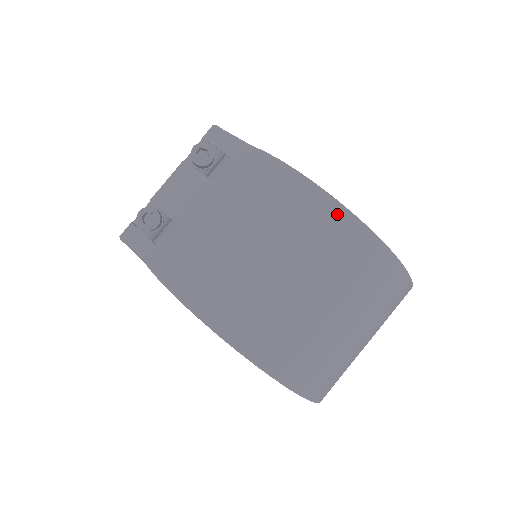
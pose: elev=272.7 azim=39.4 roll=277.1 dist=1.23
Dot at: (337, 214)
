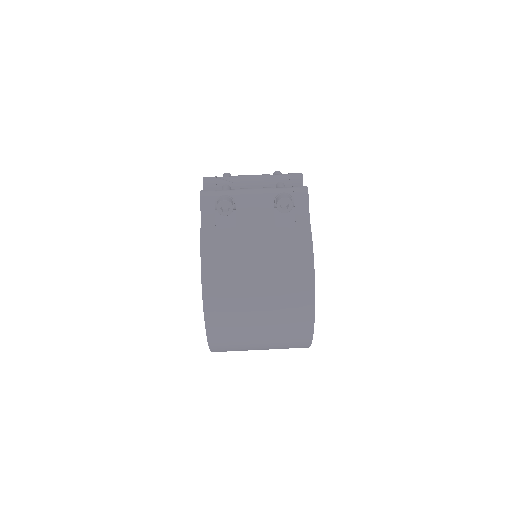
Dot at: (308, 310)
